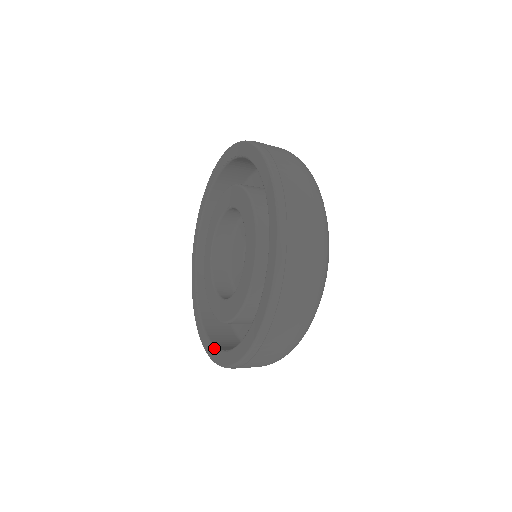
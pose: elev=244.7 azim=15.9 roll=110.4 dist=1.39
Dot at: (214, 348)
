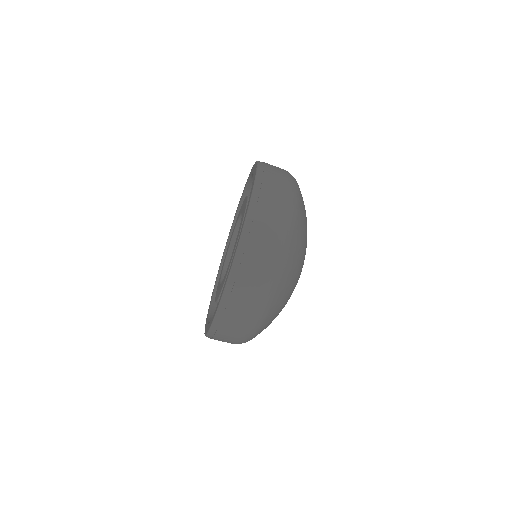
Dot at: occluded
